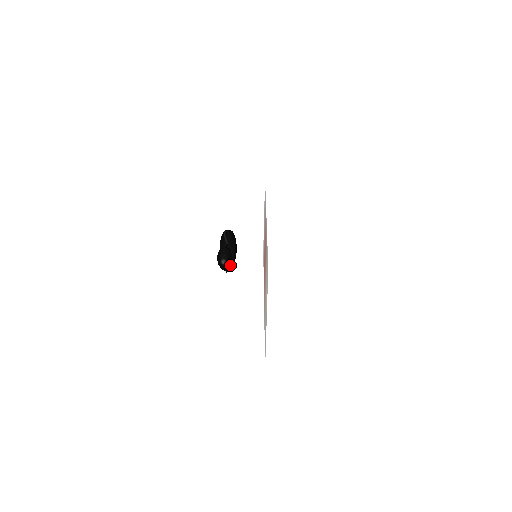
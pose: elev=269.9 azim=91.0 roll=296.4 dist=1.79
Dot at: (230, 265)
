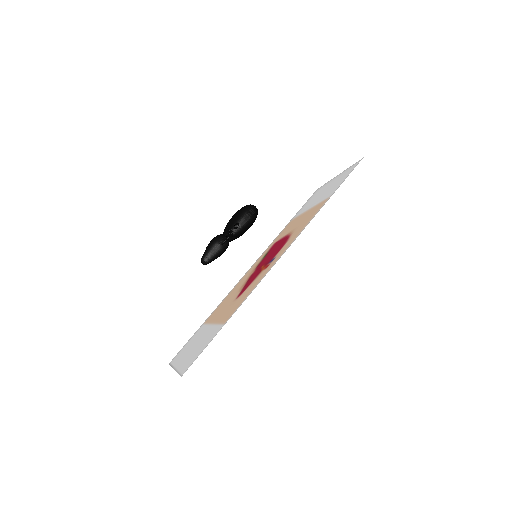
Dot at: occluded
